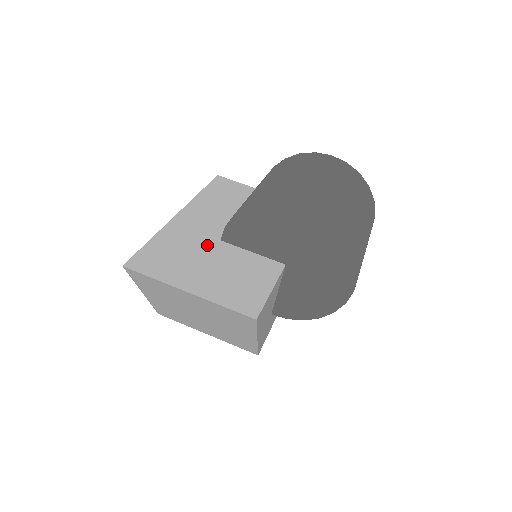
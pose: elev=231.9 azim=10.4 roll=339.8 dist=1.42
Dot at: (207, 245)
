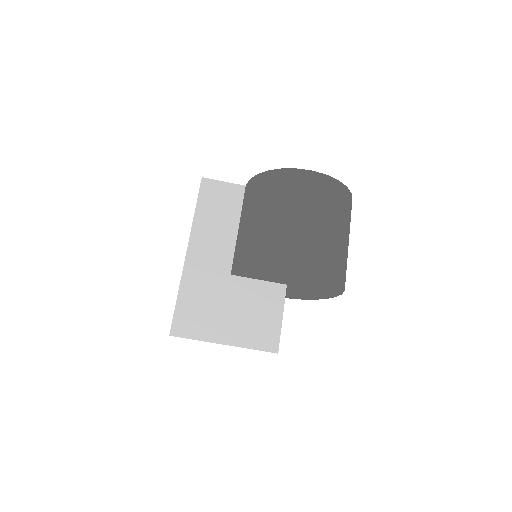
Dot at: (222, 285)
